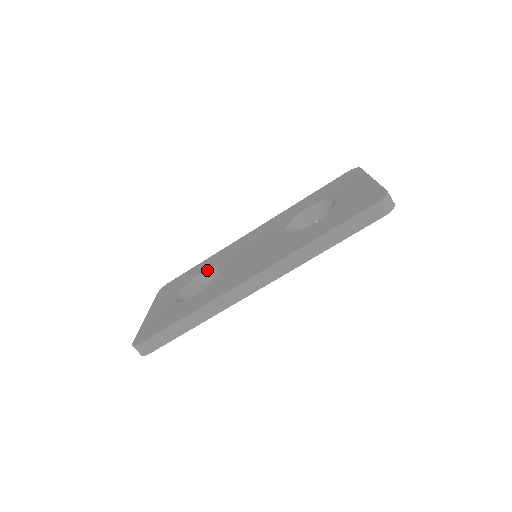
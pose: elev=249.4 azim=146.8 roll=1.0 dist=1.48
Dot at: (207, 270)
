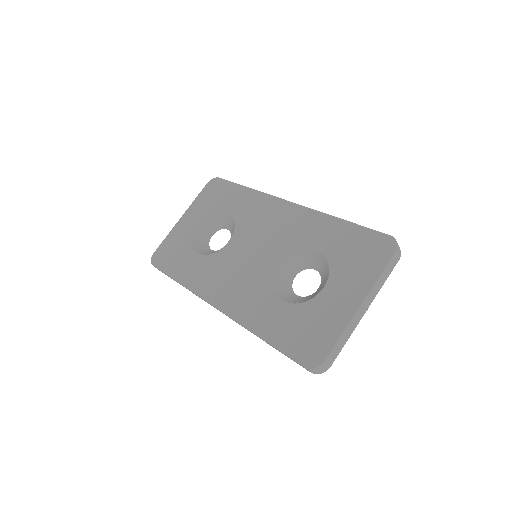
Dot at: (231, 217)
